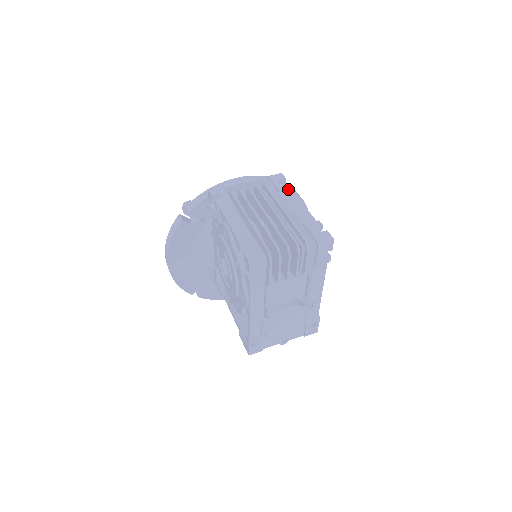
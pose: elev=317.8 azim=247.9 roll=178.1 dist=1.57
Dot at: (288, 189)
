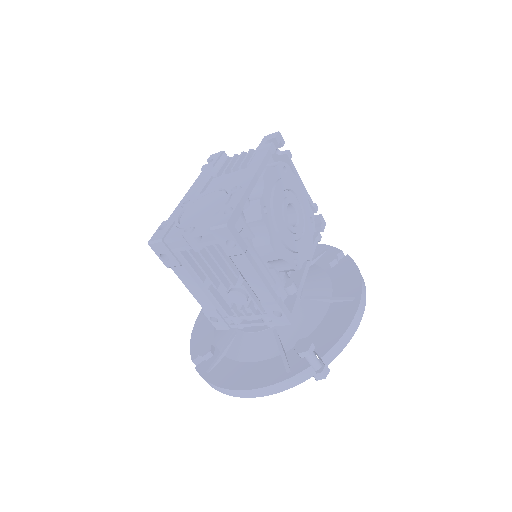
Dot at: occluded
